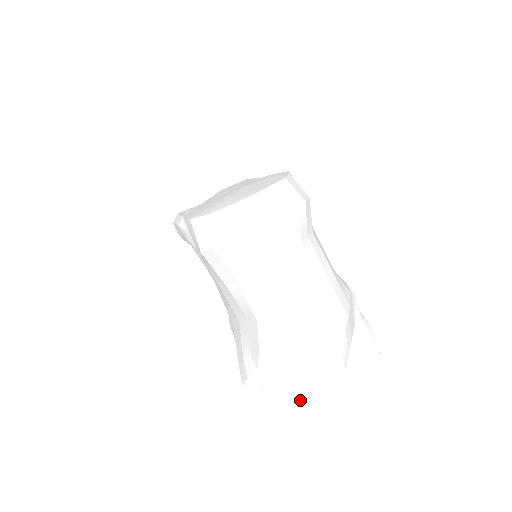
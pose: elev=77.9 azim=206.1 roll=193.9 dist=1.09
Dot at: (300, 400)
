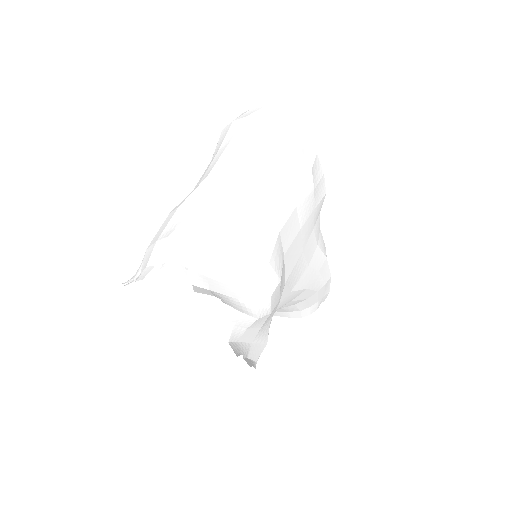
Dot at: (142, 272)
